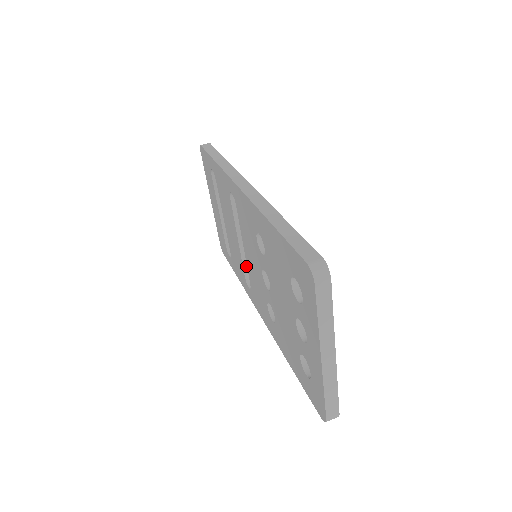
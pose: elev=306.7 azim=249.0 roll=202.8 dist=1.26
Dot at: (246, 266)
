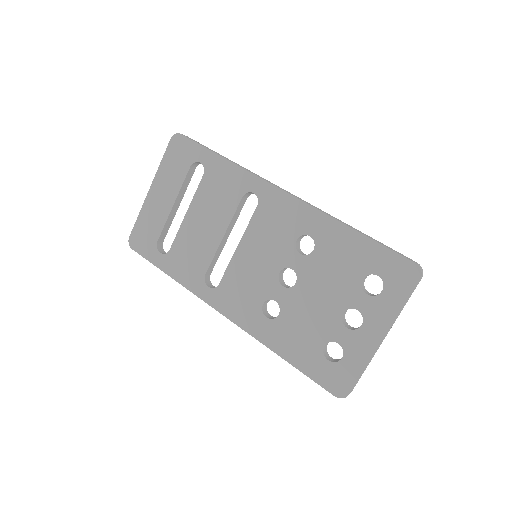
Dot at: (211, 265)
